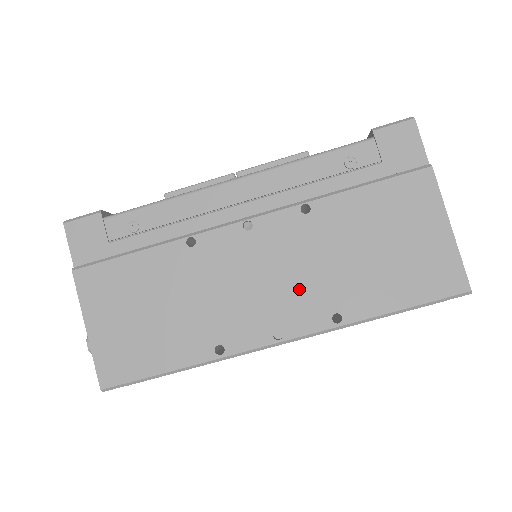
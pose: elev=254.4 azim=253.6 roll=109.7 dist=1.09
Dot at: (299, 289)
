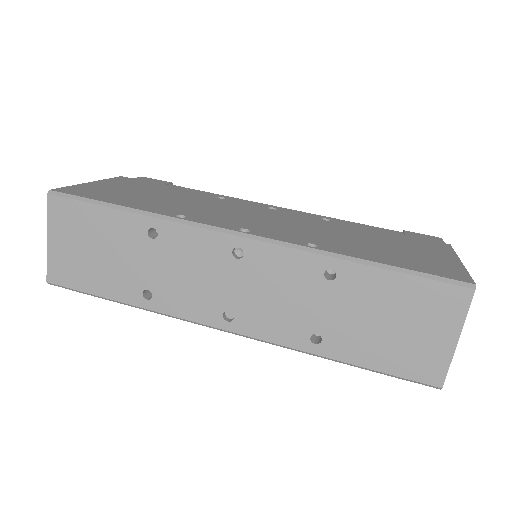
Dot at: (288, 229)
